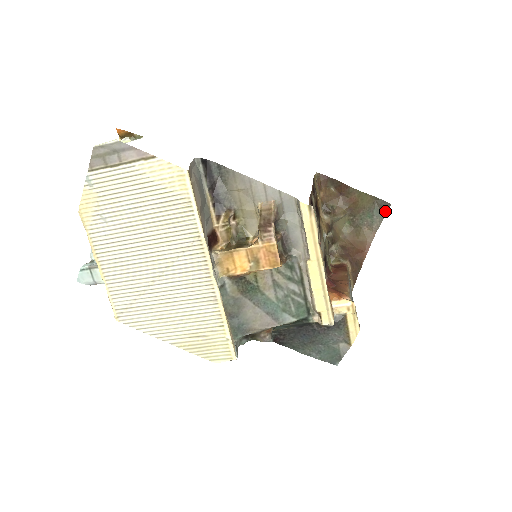
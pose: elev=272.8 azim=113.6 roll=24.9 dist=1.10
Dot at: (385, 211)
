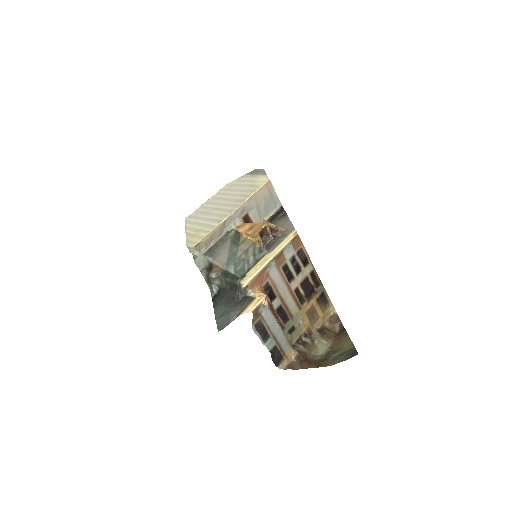
Dot at: (351, 356)
